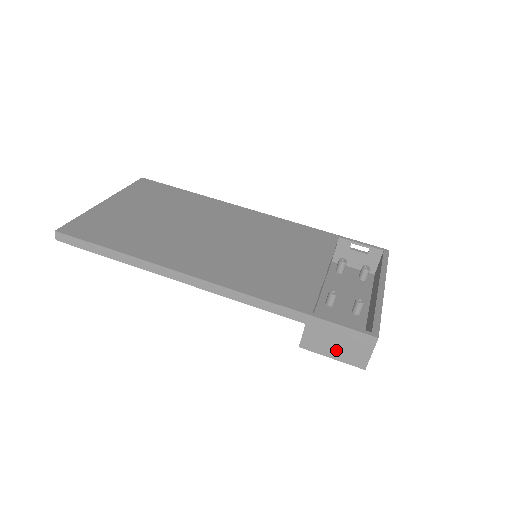
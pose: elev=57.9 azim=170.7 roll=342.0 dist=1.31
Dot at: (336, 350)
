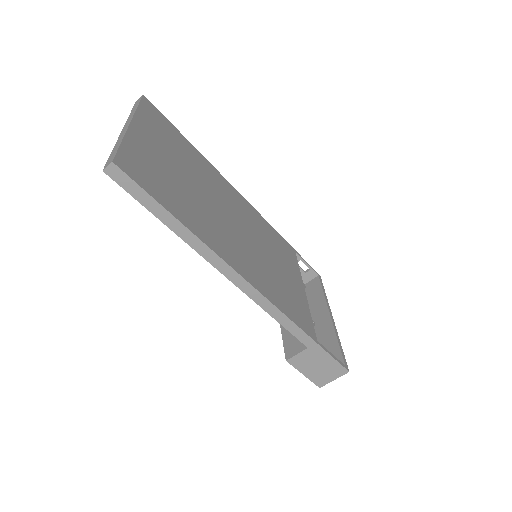
Dot at: (312, 371)
